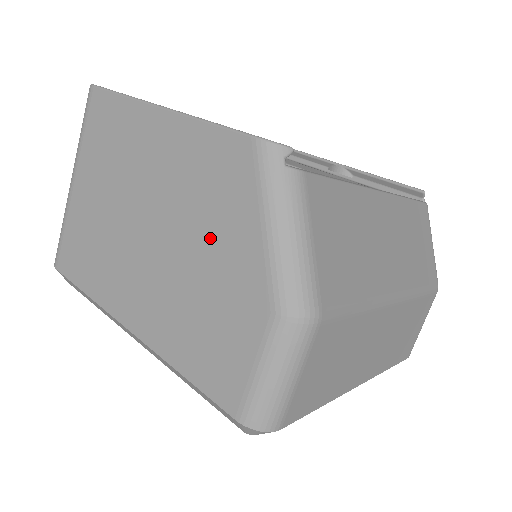
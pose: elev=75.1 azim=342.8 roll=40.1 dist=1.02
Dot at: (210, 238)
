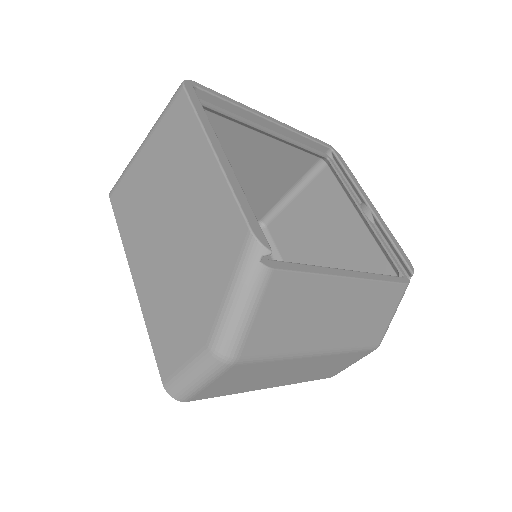
Dot at: (198, 269)
